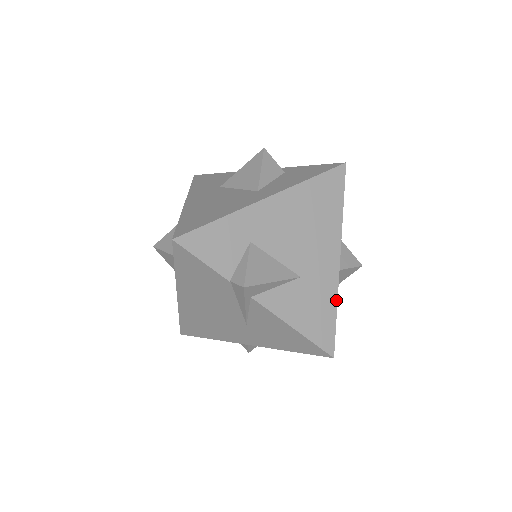
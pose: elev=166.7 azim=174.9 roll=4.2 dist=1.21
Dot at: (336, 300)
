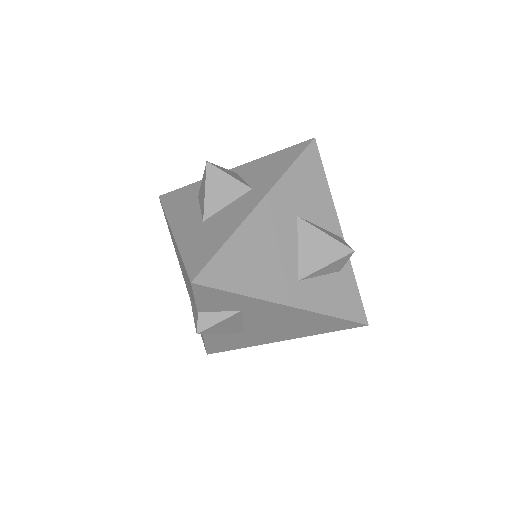
Dot at: occluded
